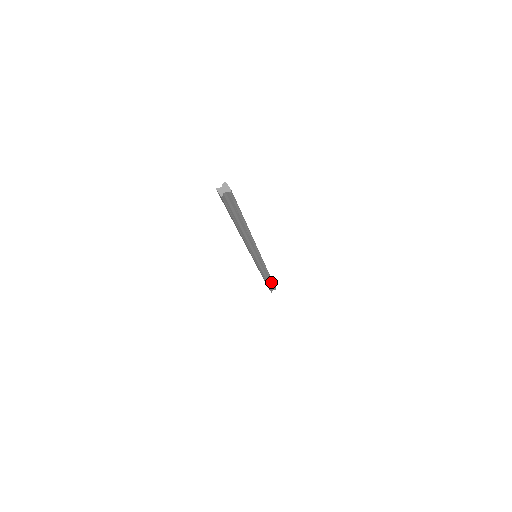
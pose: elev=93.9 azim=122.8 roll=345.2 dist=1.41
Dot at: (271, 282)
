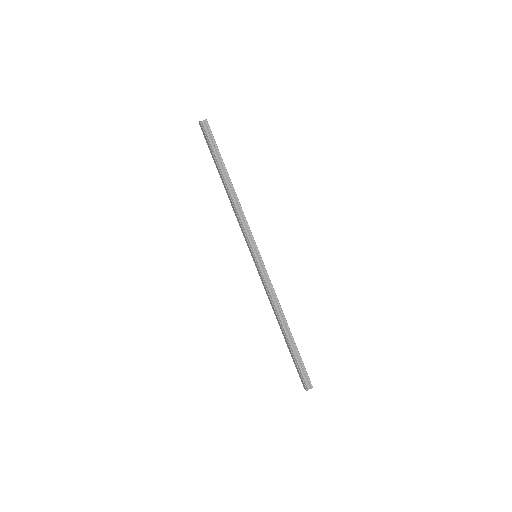
Dot at: (295, 348)
